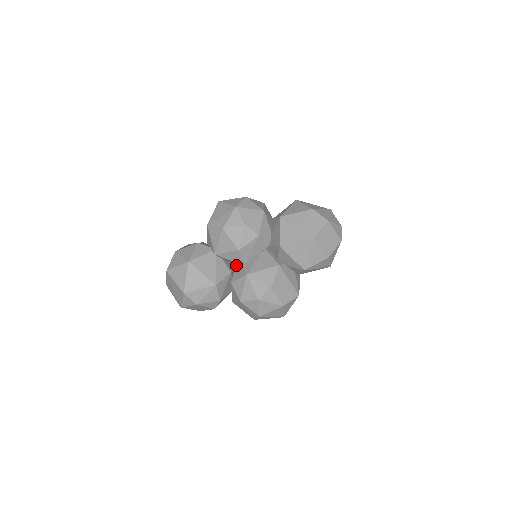
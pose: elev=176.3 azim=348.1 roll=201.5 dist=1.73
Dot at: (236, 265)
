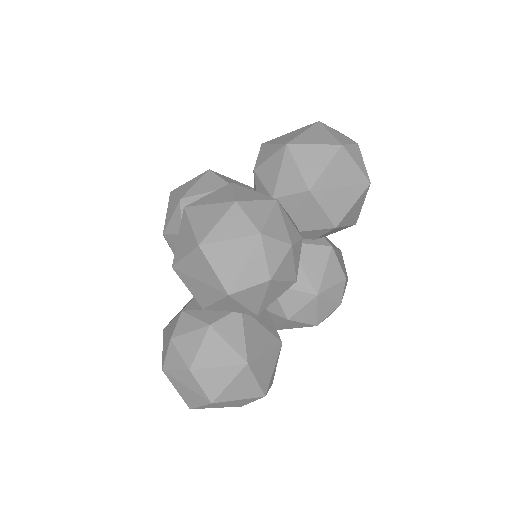
Dot at: occluded
